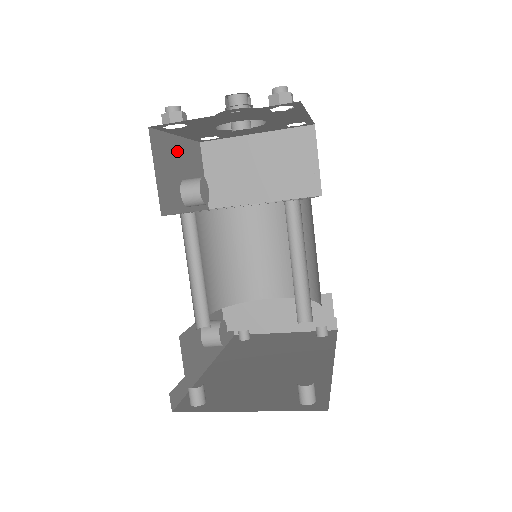
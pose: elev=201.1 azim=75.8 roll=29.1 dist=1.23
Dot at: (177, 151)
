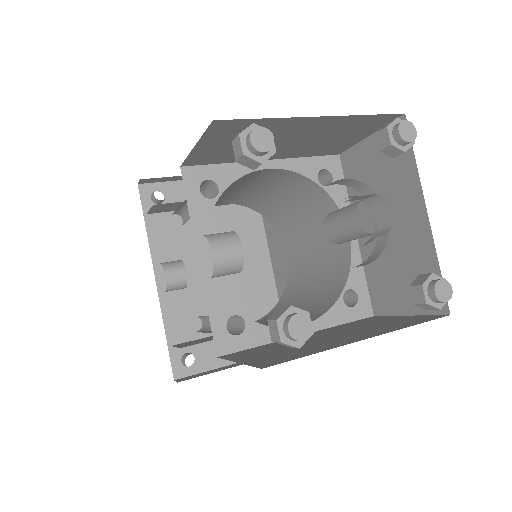
Dot at: occluded
